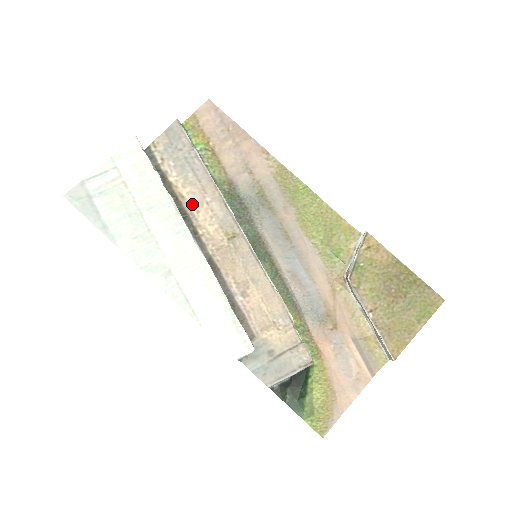
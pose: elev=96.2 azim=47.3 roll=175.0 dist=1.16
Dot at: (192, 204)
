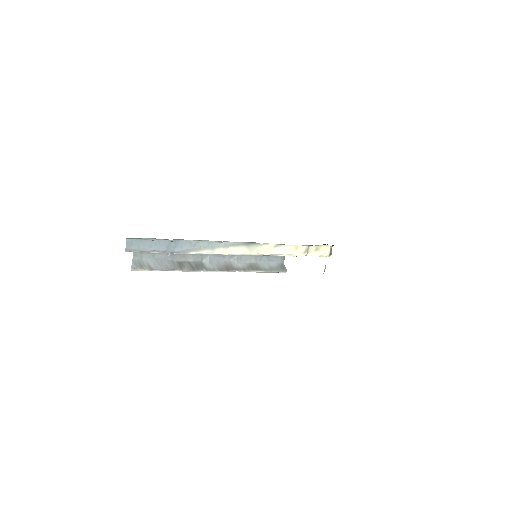
Dot at: occluded
